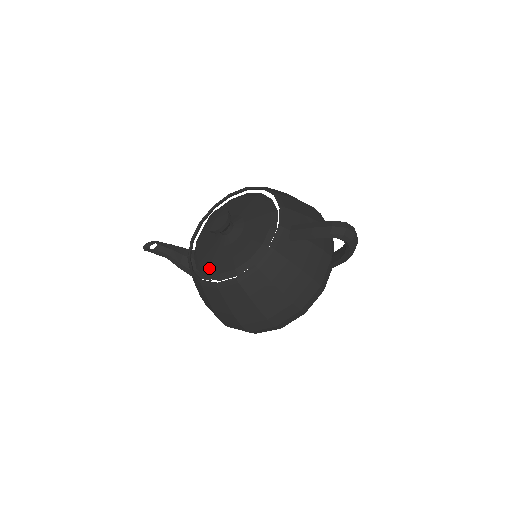
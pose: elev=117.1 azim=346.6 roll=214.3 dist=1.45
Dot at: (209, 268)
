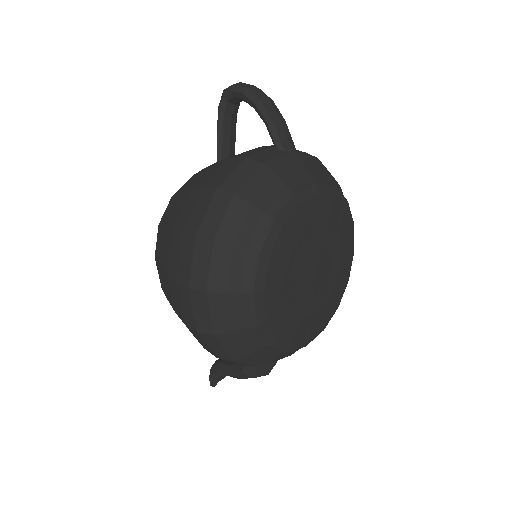
Dot at: occluded
